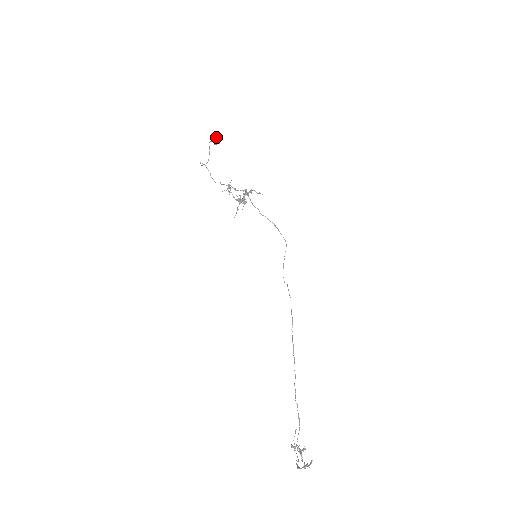
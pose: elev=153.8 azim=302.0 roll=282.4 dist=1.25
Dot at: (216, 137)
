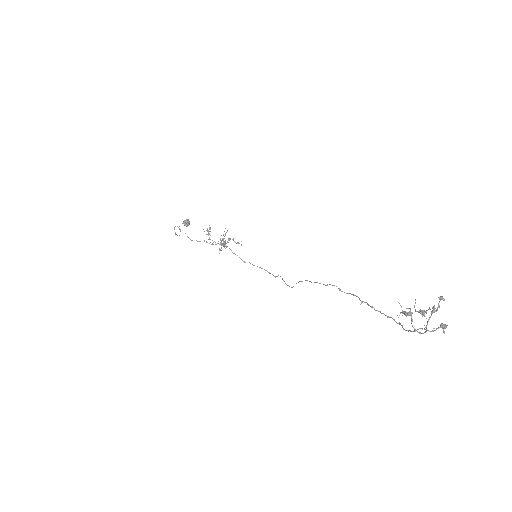
Dot at: (186, 219)
